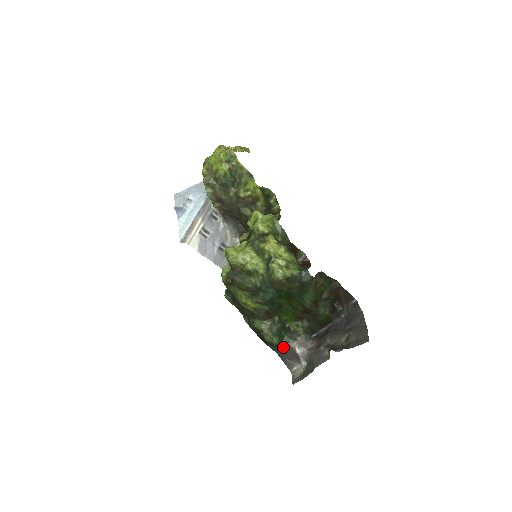
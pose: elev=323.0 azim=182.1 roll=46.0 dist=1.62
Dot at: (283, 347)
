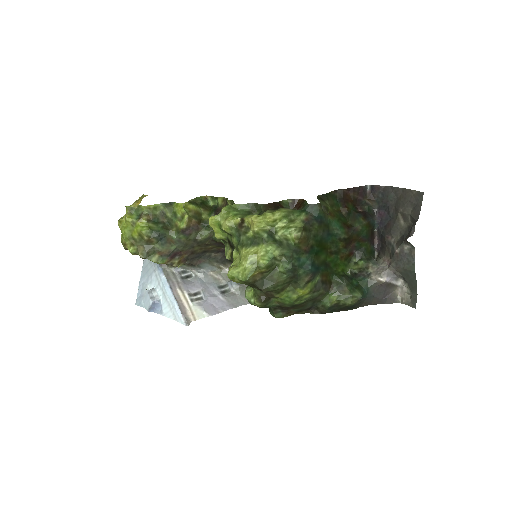
Dot at: (369, 292)
